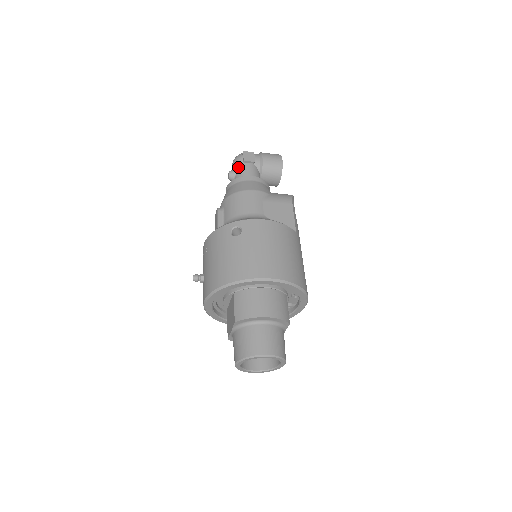
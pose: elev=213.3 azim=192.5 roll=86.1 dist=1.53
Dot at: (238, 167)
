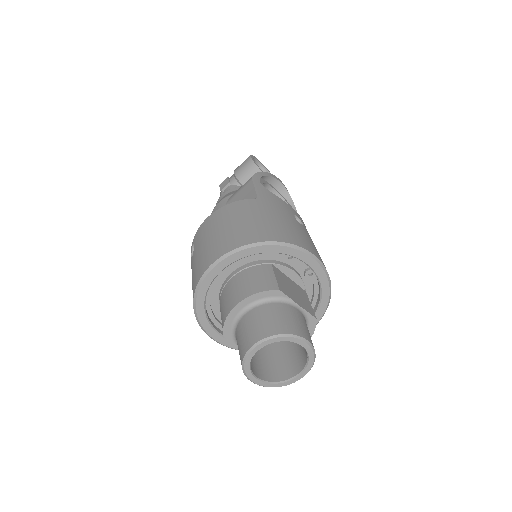
Dot at: occluded
